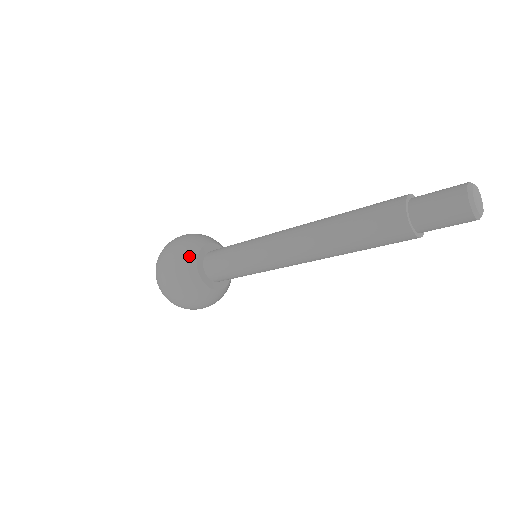
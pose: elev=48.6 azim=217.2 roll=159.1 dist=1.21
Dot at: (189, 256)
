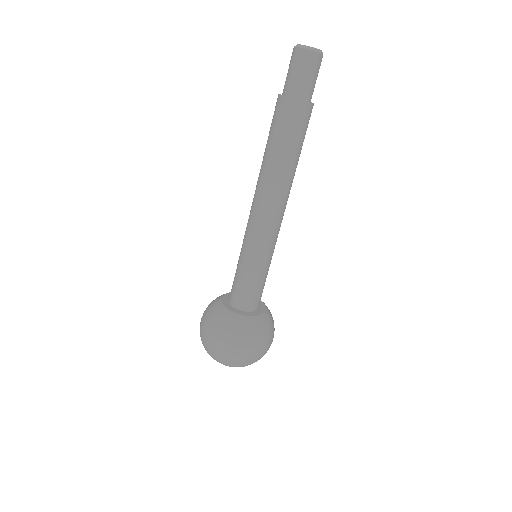
Dot at: (215, 305)
